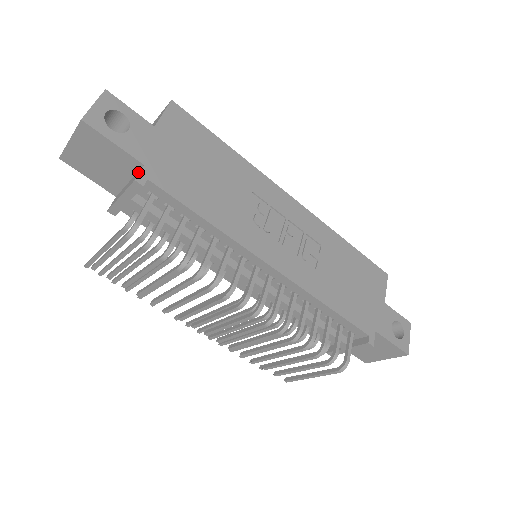
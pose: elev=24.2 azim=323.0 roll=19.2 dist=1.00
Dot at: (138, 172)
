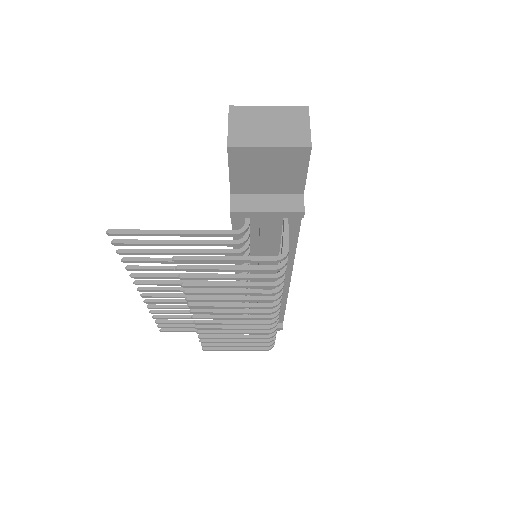
Dot at: (297, 199)
